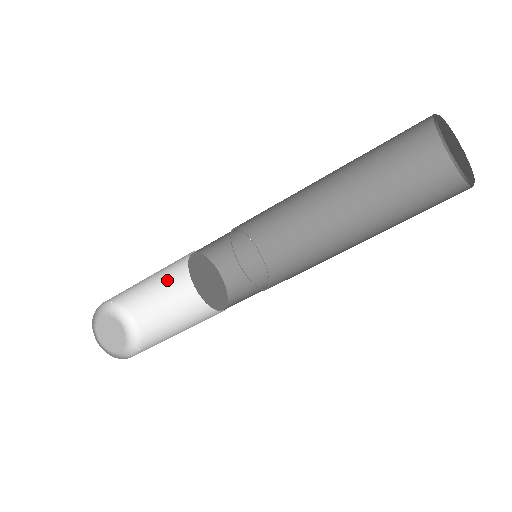
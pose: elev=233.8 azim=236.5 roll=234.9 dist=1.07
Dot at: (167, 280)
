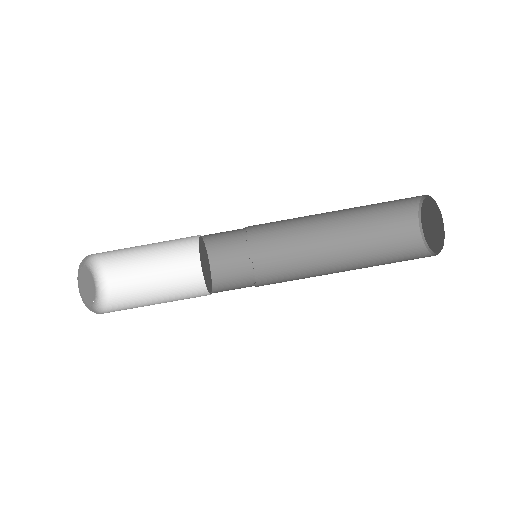
Dot at: (162, 266)
